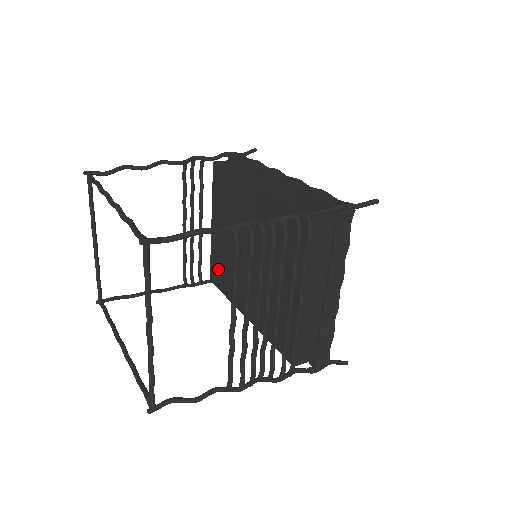
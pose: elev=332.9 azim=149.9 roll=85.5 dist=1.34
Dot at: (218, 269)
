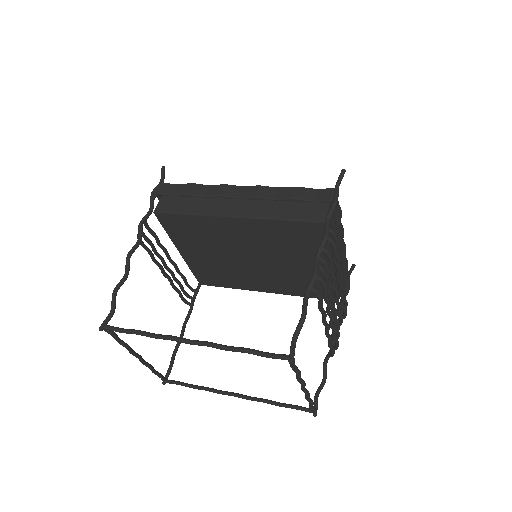
Dot at: (209, 276)
